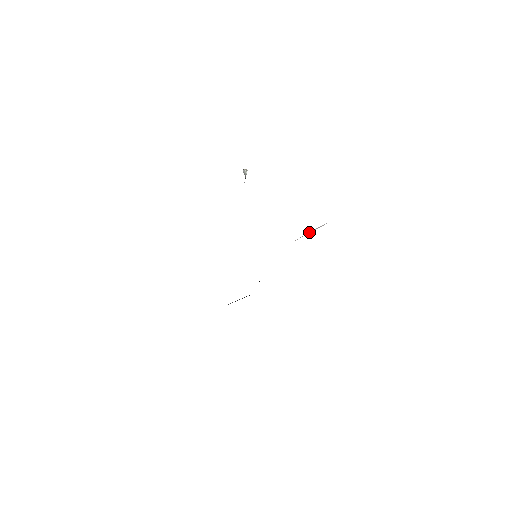
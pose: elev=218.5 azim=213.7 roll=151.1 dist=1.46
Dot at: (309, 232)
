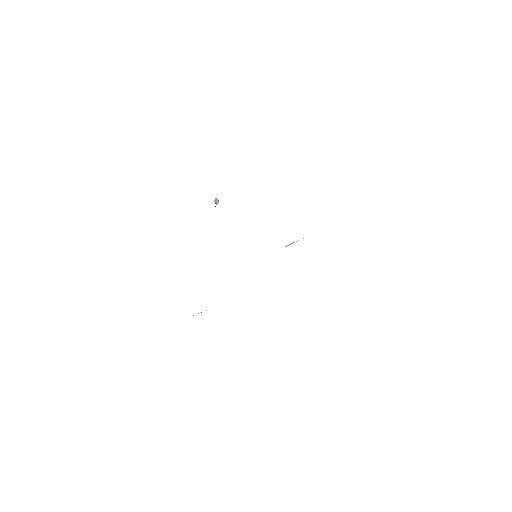
Dot at: (290, 244)
